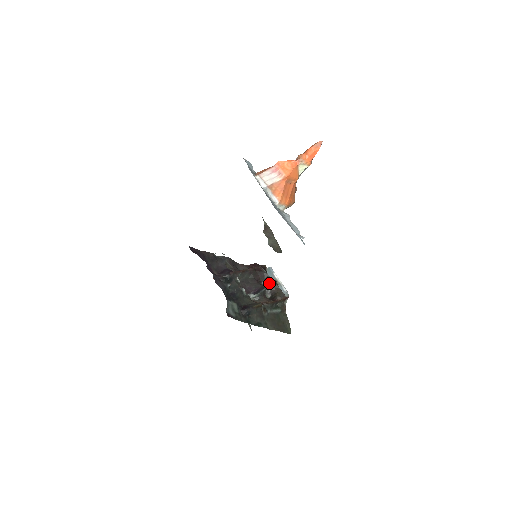
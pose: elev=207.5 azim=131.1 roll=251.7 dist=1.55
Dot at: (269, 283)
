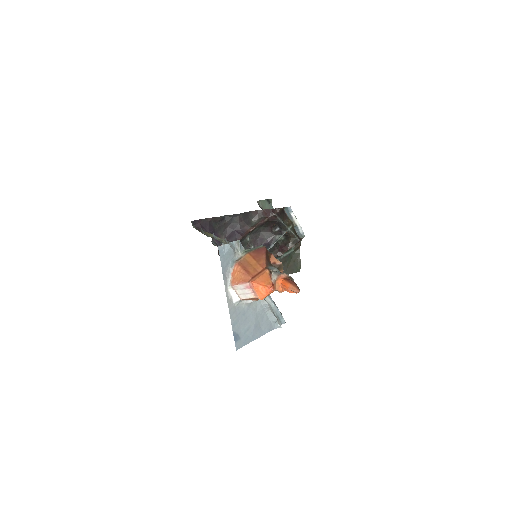
Dot at: (283, 230)
